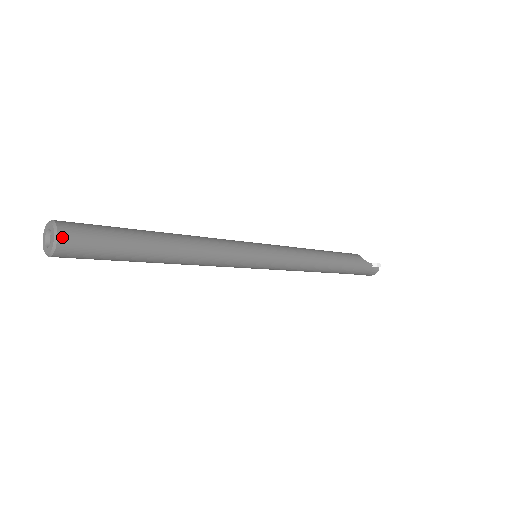
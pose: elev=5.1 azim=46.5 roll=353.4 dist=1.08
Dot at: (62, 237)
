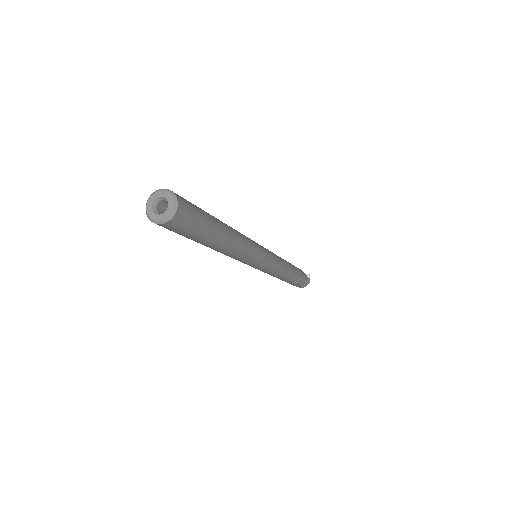
Dot at: (179, 199)
